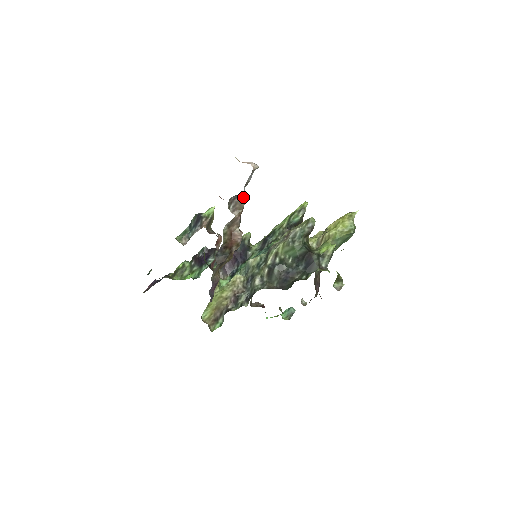
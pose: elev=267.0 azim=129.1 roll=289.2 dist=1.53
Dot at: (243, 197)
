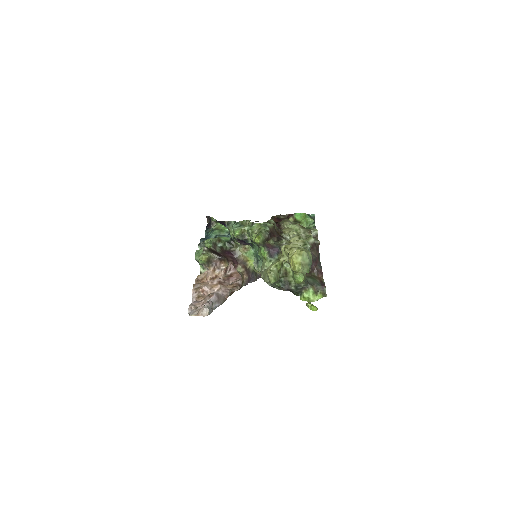
Dot at: (218, 306)
